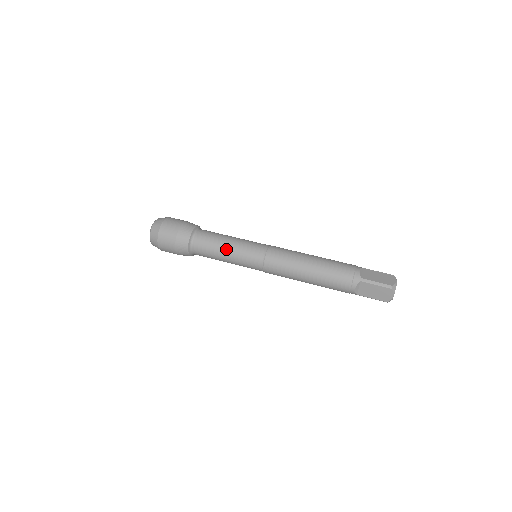
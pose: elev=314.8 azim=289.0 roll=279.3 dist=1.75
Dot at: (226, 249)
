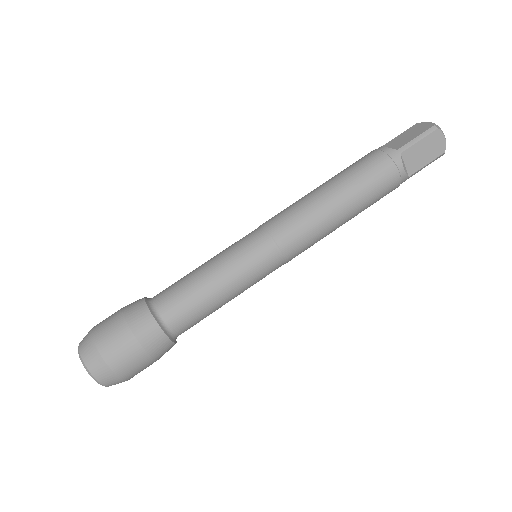
Dot at: (215, 279)
